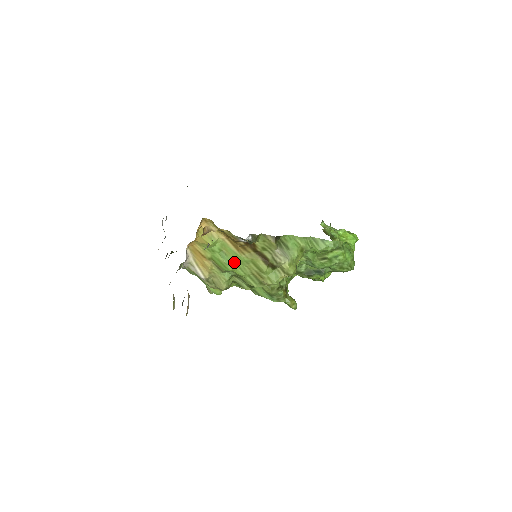
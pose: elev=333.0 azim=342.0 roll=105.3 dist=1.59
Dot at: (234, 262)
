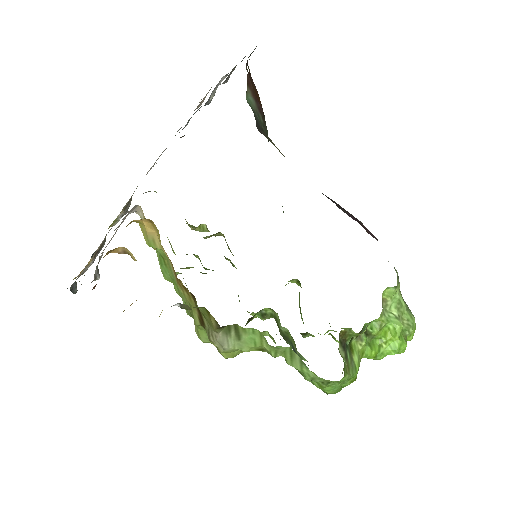
Dot at: occluded
